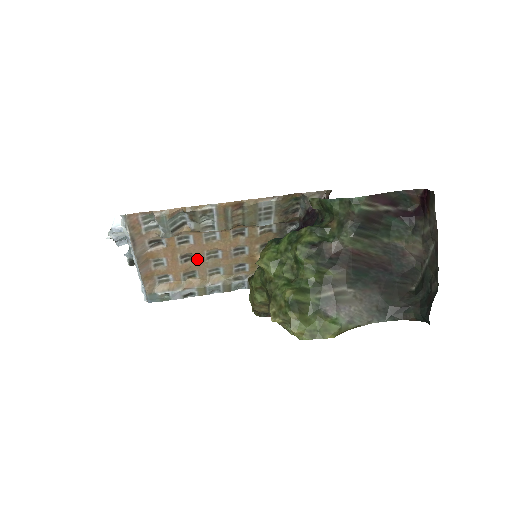
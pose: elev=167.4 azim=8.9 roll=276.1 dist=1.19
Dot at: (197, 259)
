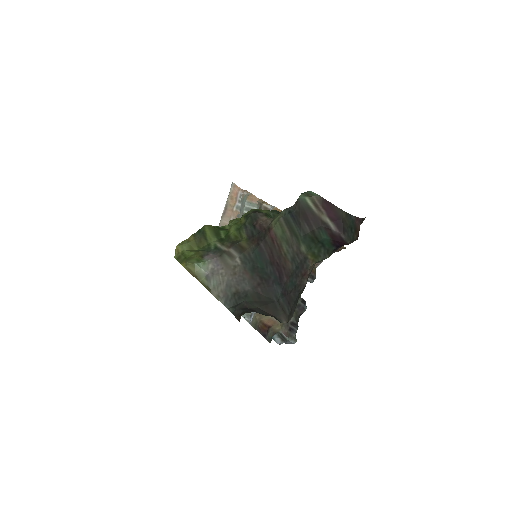
Dot at: occluded
